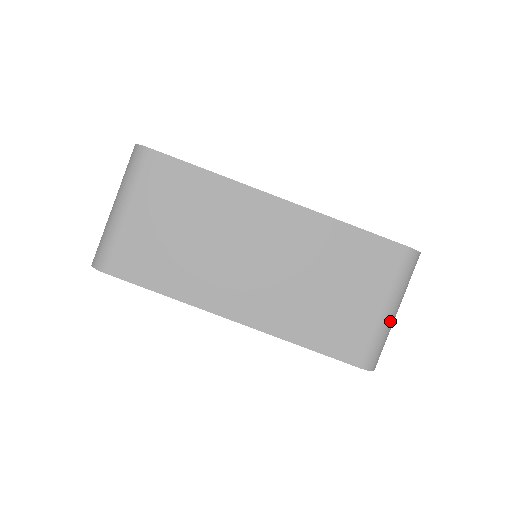
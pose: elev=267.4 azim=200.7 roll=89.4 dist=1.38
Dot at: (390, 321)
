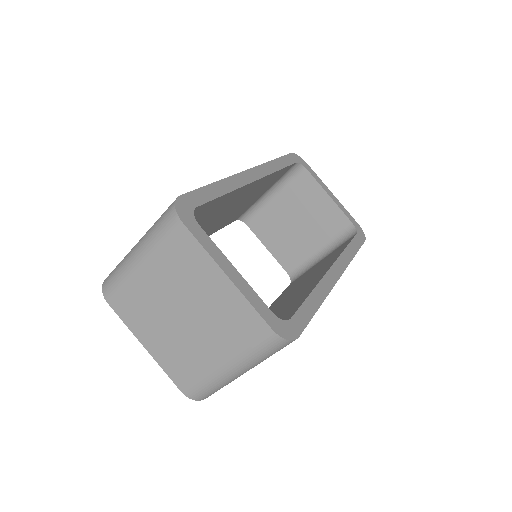
Dot at: occluded
